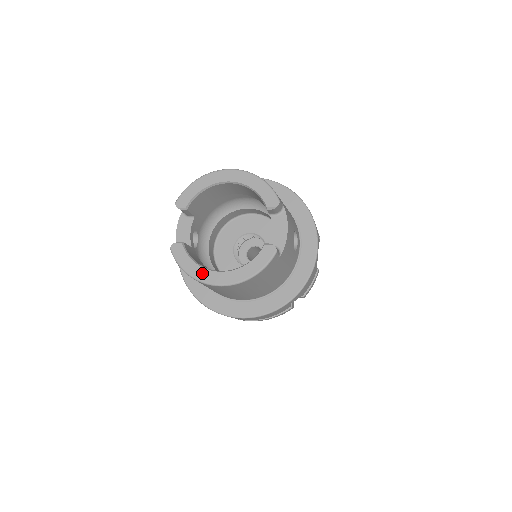
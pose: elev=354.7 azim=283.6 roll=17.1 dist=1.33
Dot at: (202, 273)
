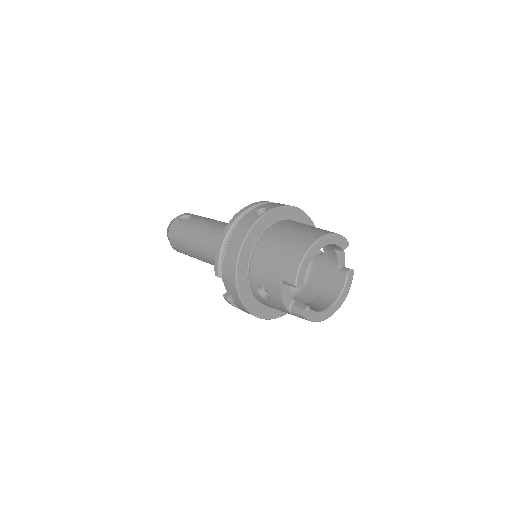
Dot at: (325, 315)
